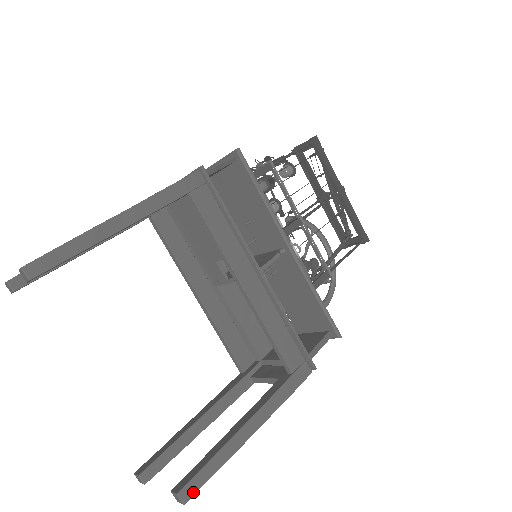
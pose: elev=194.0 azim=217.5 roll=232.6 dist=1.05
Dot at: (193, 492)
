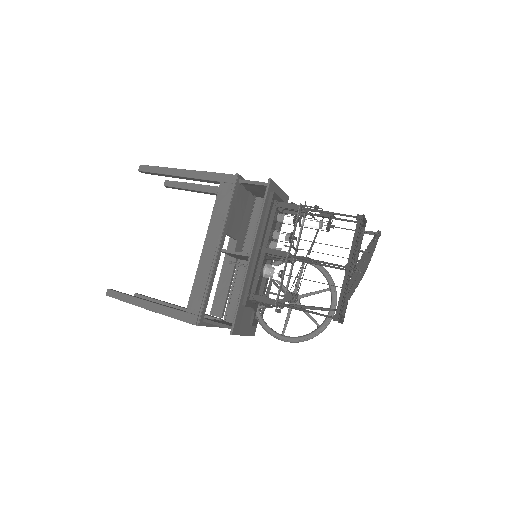
Dot at: (111, 295)
